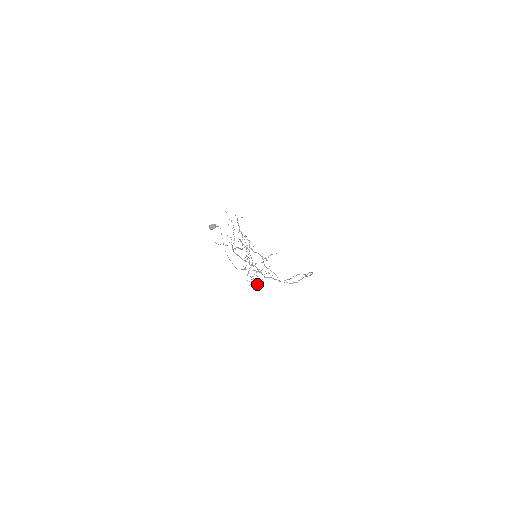
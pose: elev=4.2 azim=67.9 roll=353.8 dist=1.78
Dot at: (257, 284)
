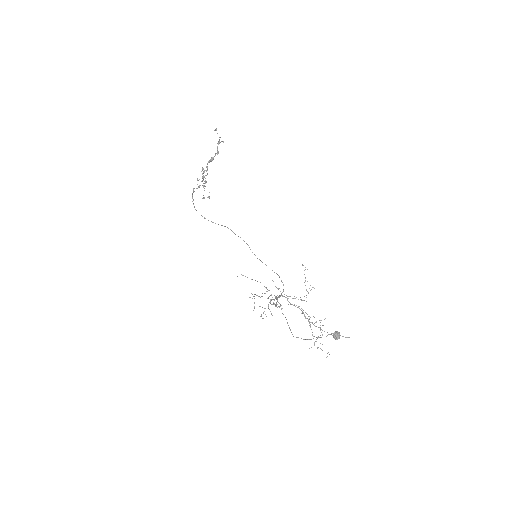
Dot at: occluded
